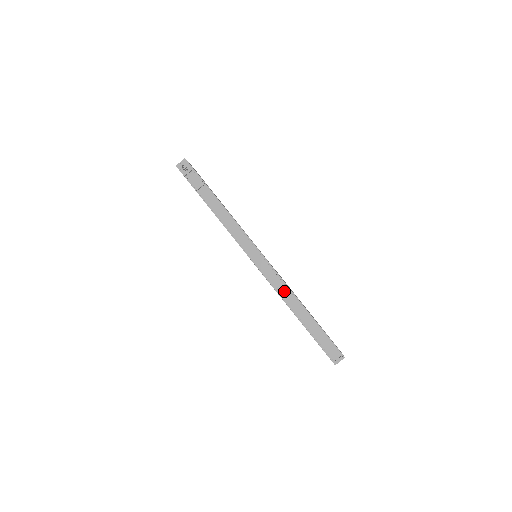
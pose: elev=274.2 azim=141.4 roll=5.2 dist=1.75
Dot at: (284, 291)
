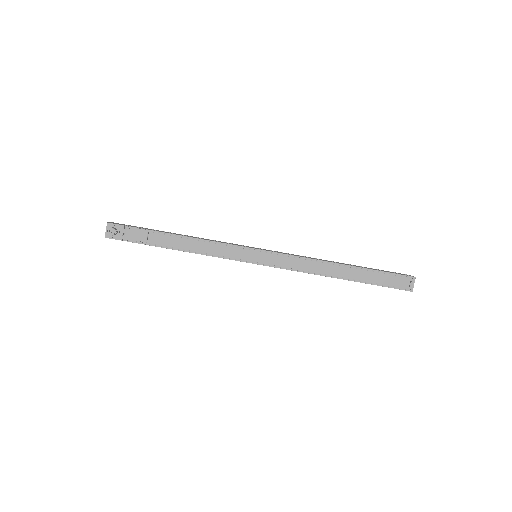
Dot at: (310, 266)
